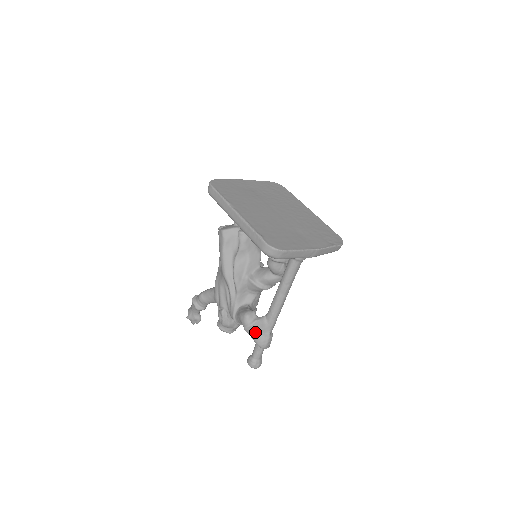
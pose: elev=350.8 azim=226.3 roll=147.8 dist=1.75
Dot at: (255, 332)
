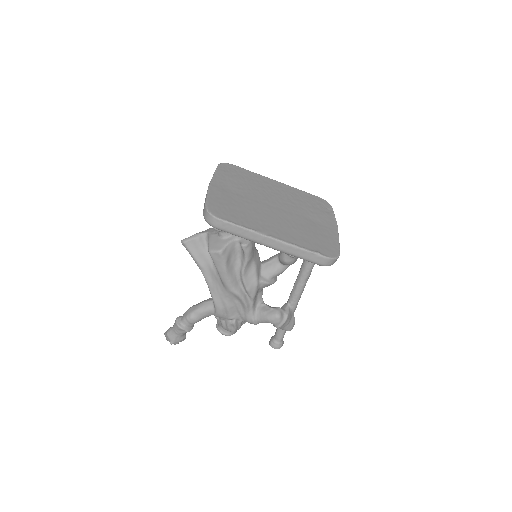
Dot at: (287, 324)
